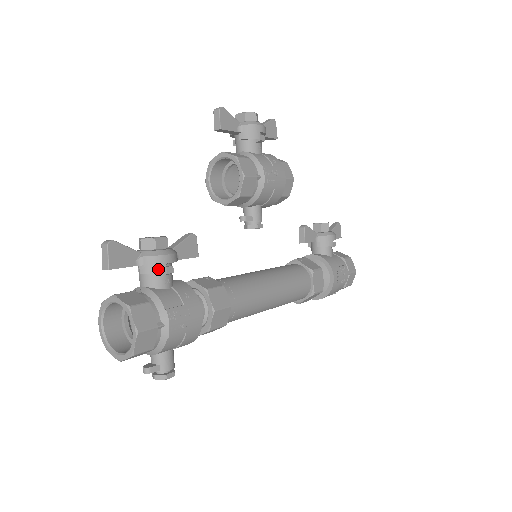
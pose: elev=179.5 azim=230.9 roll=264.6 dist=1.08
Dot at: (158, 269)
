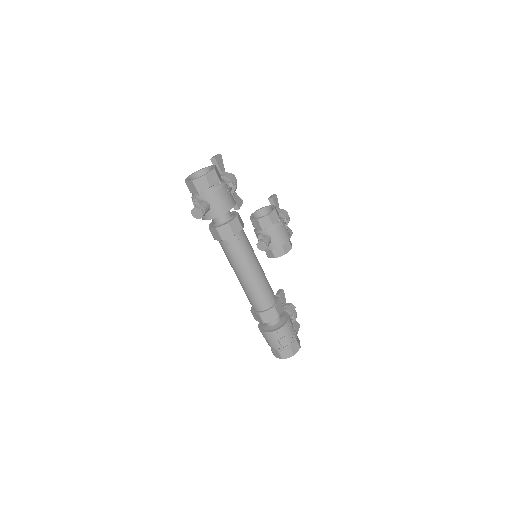
Dot at: (229, 178)
